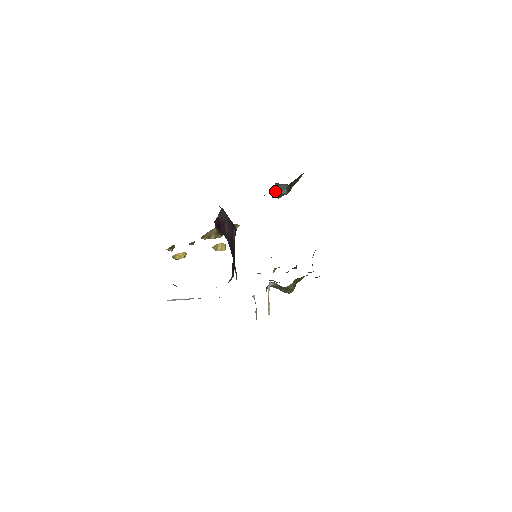
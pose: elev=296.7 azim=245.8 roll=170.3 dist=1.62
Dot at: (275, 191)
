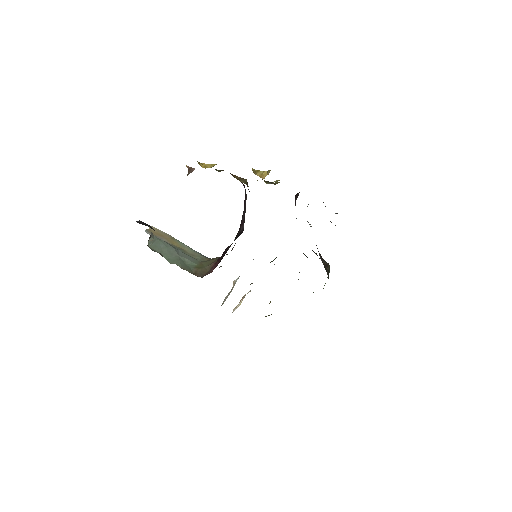
Dot at: occluded
